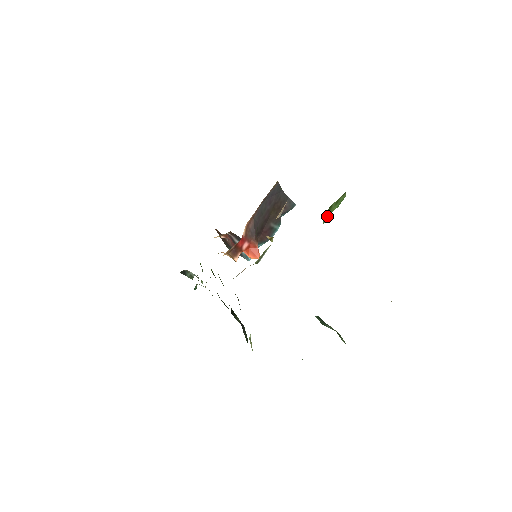
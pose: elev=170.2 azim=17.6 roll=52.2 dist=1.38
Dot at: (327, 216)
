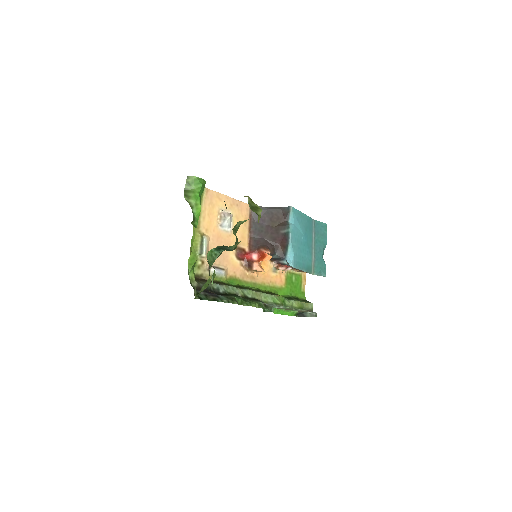
Dot at: (188, 195)
